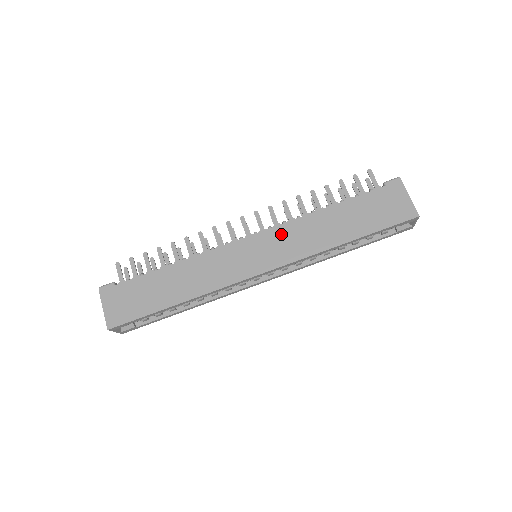
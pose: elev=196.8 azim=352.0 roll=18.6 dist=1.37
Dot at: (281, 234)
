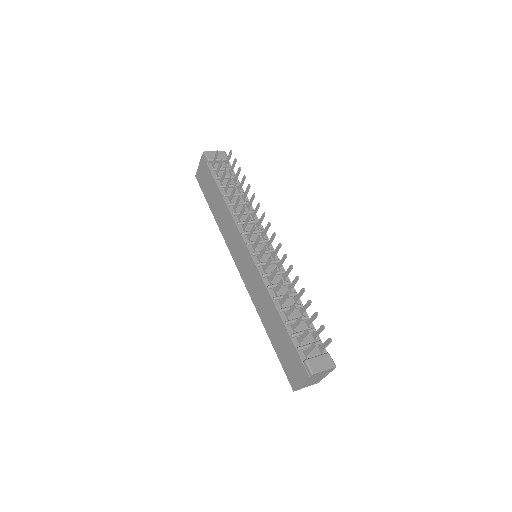
Dot at: (256, 276)
